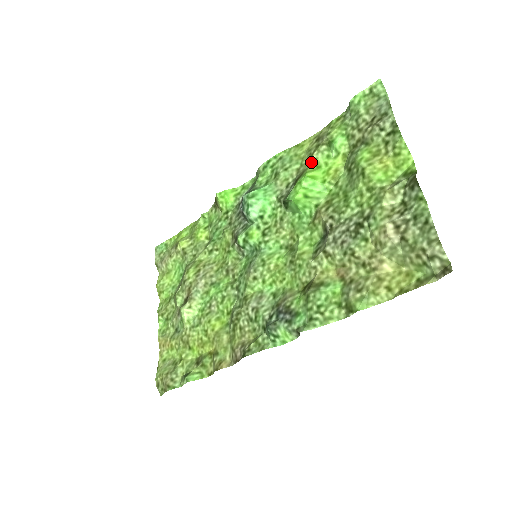
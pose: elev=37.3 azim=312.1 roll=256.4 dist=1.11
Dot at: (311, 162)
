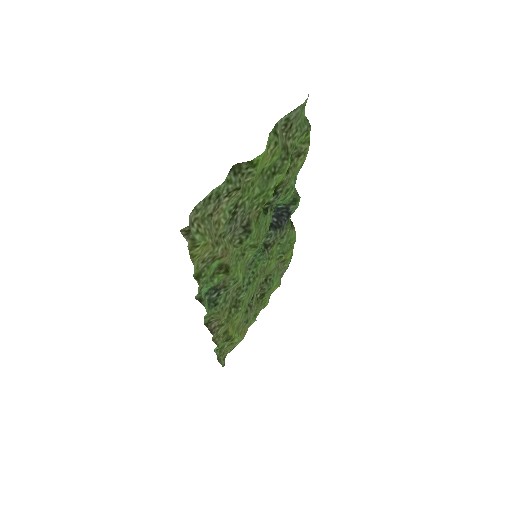
Dot at: (286, 174)
